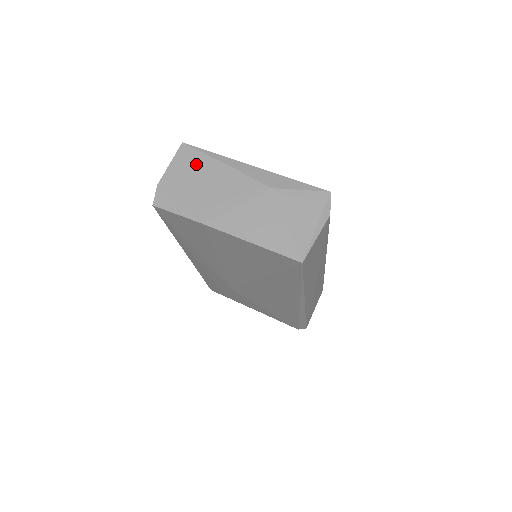
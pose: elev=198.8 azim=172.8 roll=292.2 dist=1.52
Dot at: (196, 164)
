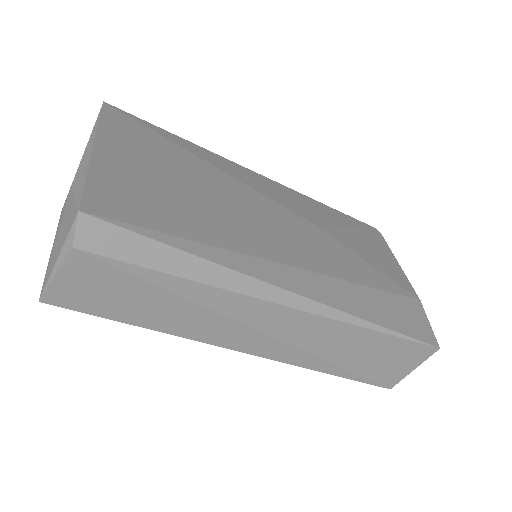
Dot at: occluded
